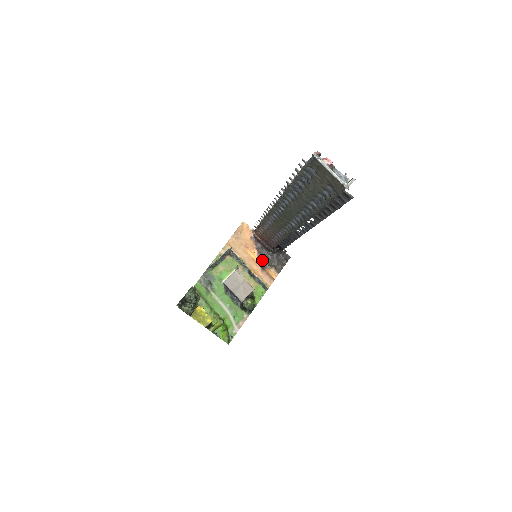
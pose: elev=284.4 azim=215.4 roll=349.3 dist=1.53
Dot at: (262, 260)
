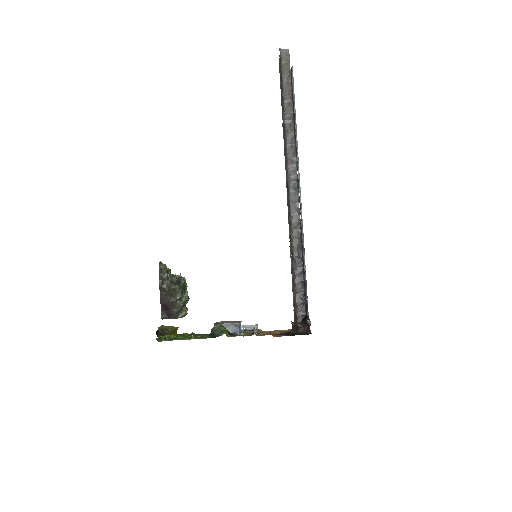
Dot at: (279, 334)
